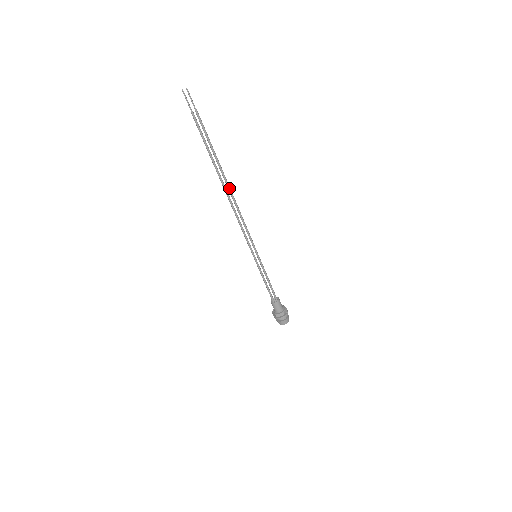
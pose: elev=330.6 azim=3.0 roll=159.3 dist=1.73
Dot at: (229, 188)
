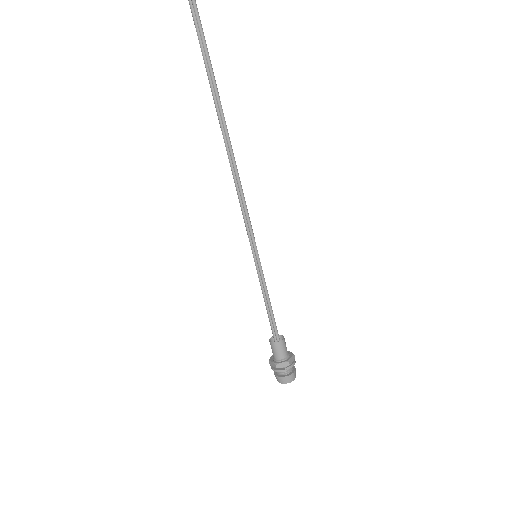
Dot at: (224, 128)
